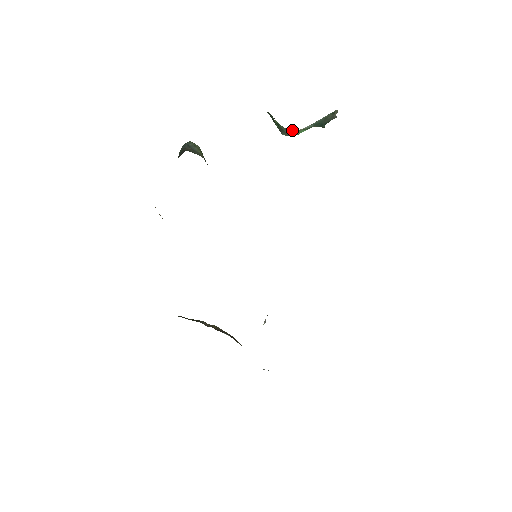
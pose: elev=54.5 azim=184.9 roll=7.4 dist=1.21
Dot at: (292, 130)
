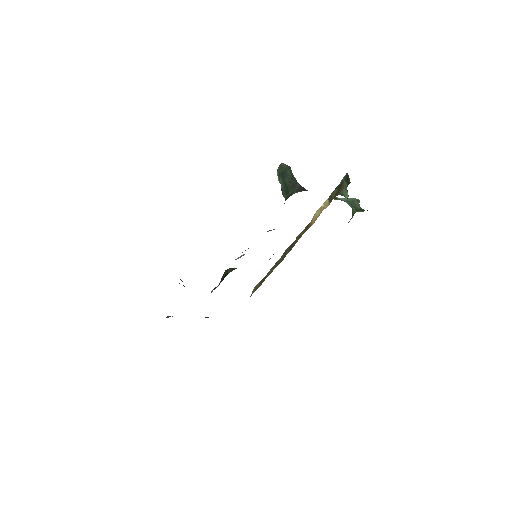
Dot at: occluded
